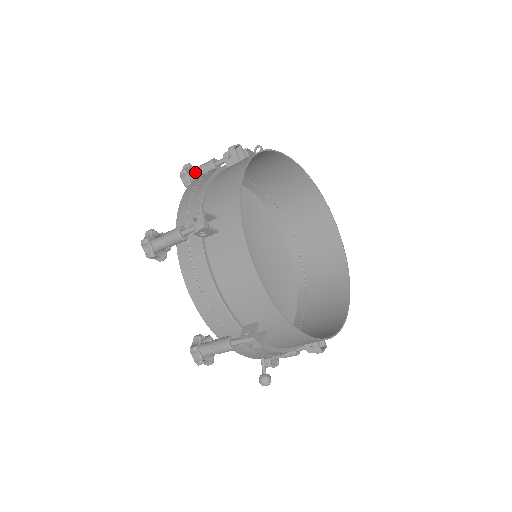
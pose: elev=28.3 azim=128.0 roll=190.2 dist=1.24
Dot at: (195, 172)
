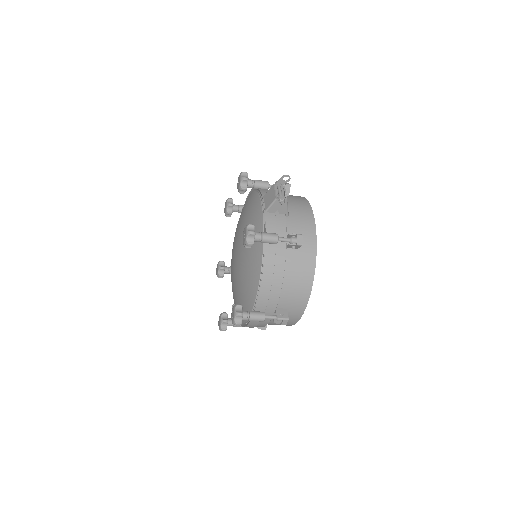
Dot at: (258, 241)
